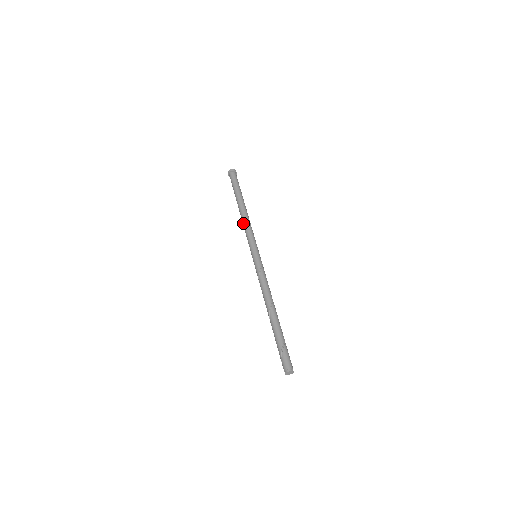
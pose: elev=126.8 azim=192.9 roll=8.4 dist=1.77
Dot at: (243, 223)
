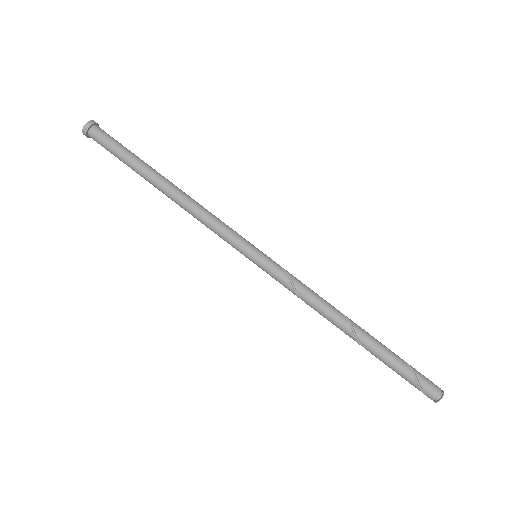
Dot at: (193, 210)
